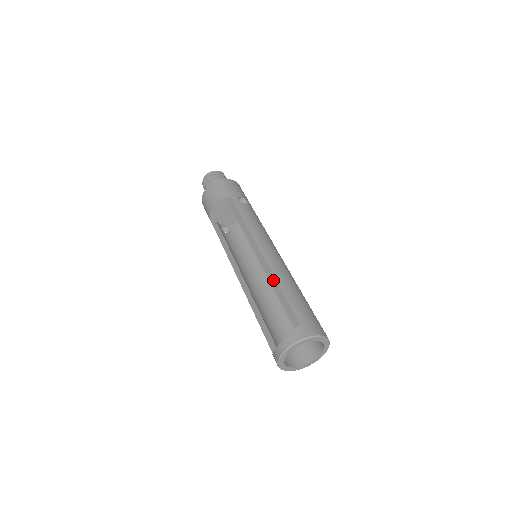
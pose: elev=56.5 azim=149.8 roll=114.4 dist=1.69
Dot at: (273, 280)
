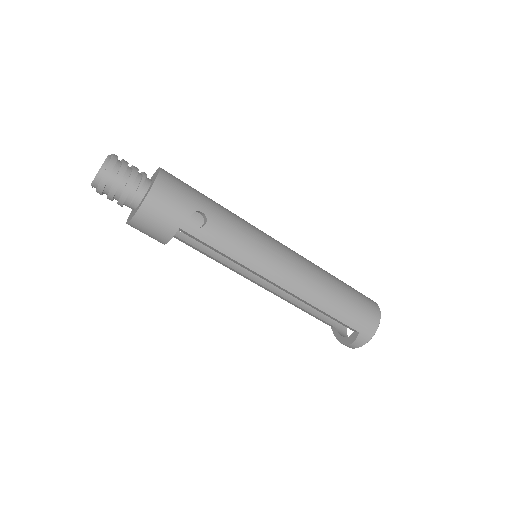
Dot at: occluded
